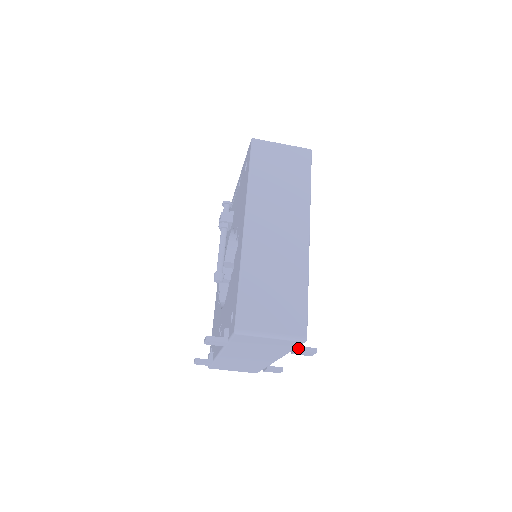
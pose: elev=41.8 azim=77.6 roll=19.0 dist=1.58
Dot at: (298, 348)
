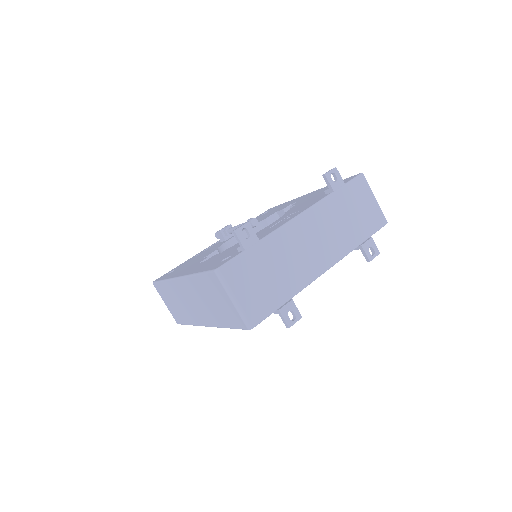
Dot at: (371, 239)
